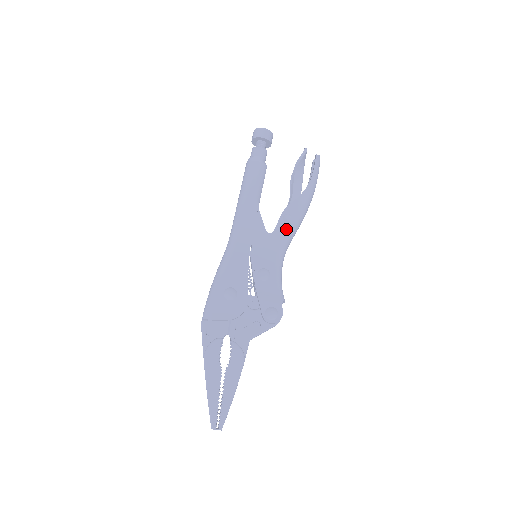
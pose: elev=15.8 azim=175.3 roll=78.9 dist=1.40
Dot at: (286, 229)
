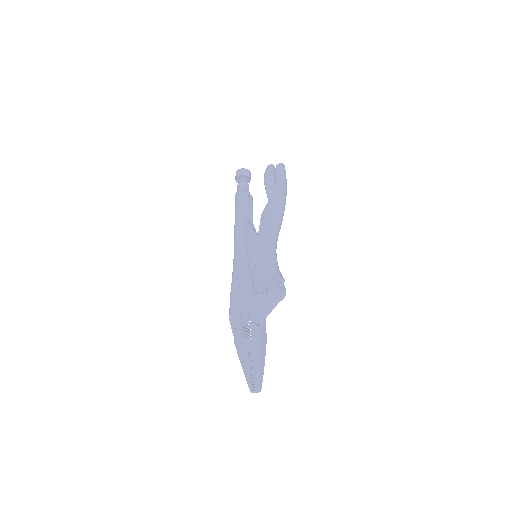
Dot at: (266, 226)
